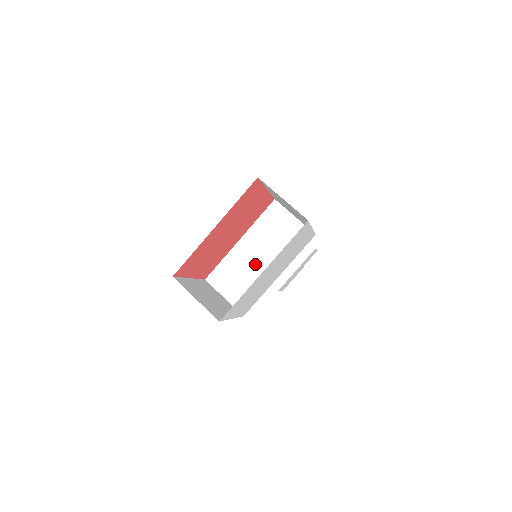
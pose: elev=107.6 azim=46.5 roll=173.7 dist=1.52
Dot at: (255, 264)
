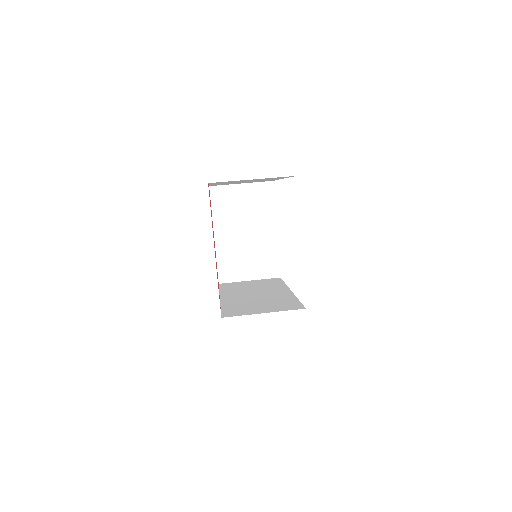
Dot at: (258, 296)
